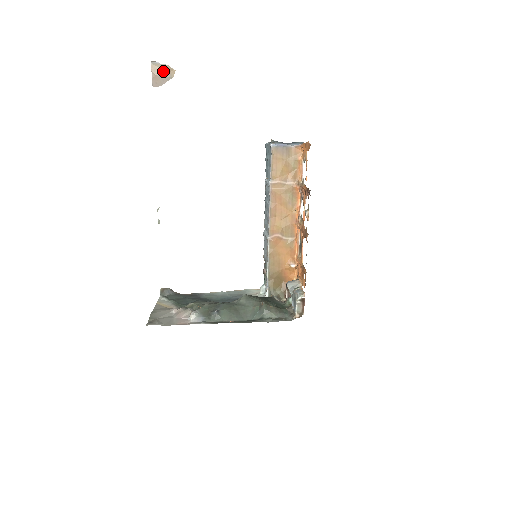
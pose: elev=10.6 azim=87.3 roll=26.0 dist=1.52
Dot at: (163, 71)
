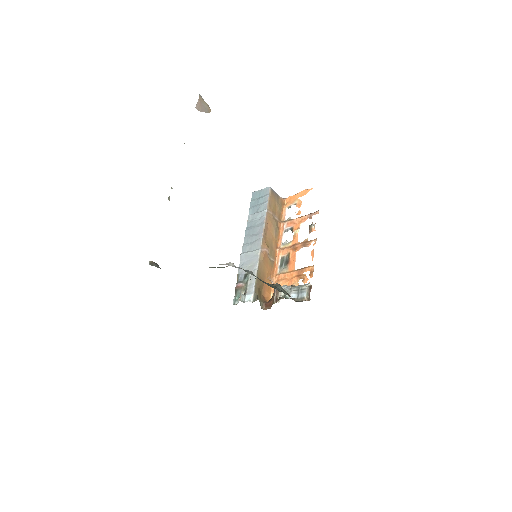
Dot at: (205, 105)
